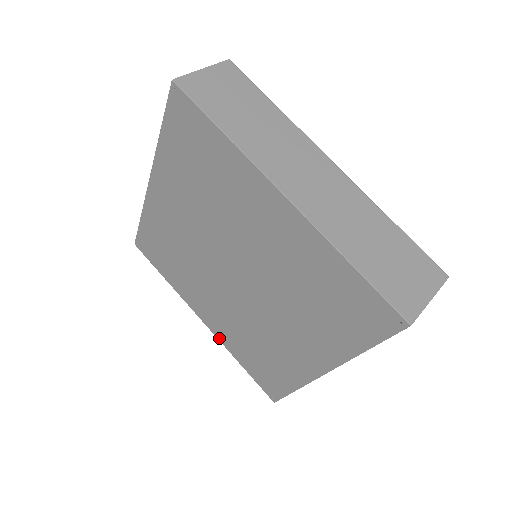
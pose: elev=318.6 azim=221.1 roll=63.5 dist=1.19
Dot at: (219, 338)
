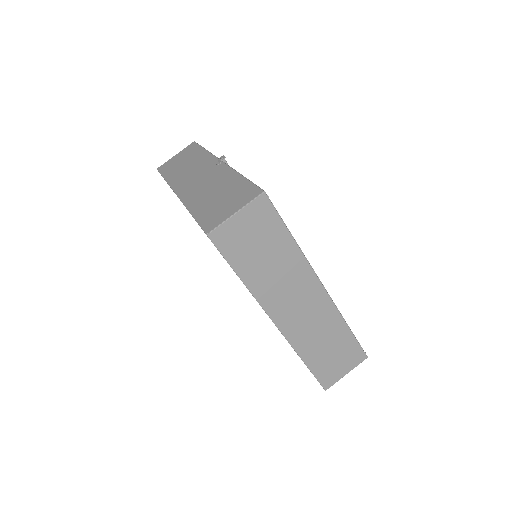
Dot at: occluded
